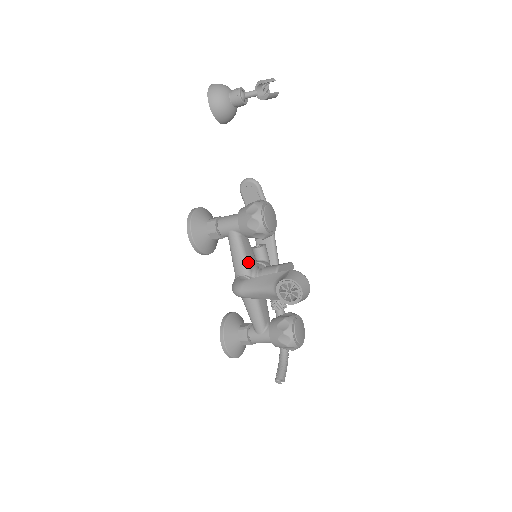
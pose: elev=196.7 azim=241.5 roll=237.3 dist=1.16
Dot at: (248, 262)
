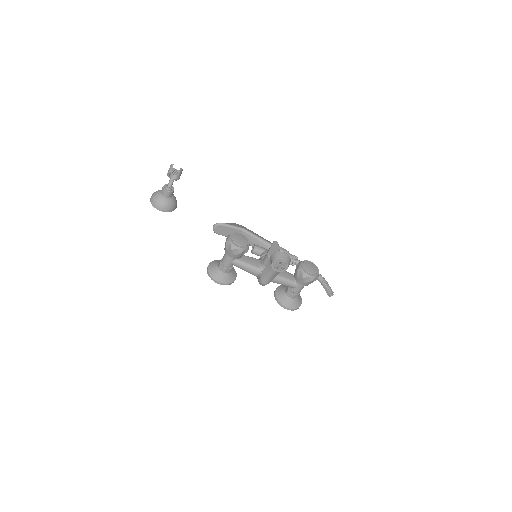
Dot at: (254, 266)
